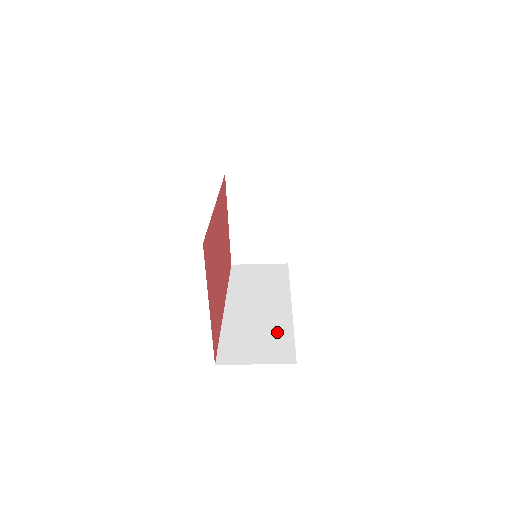
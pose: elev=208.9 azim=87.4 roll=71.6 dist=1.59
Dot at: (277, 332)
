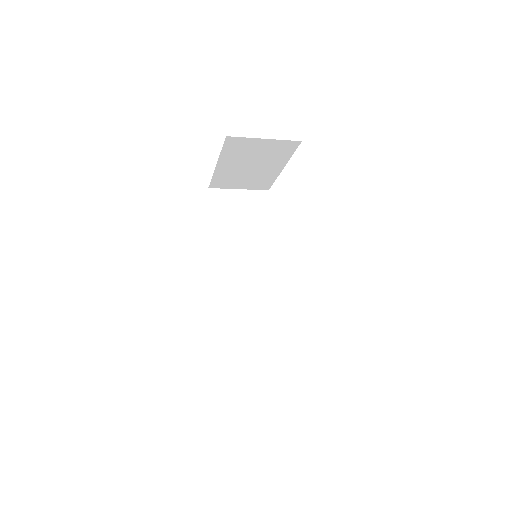
Dot at: (263, 313)
